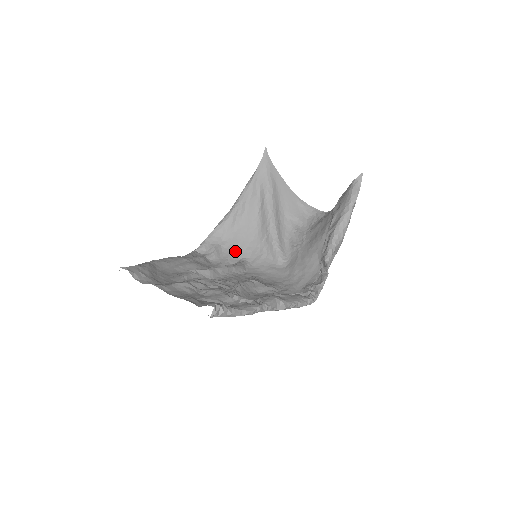
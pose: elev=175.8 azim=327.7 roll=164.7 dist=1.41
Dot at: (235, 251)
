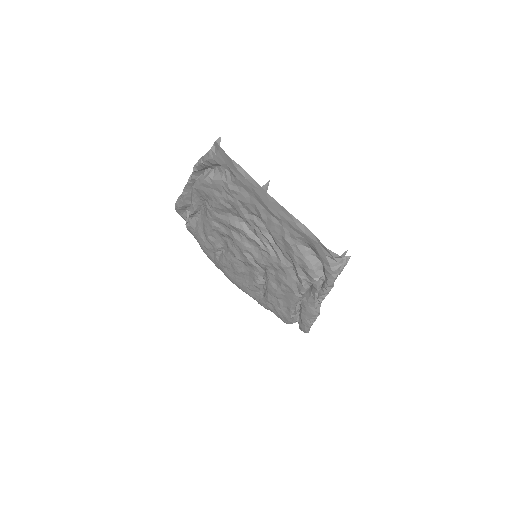
Dot at: occluded
